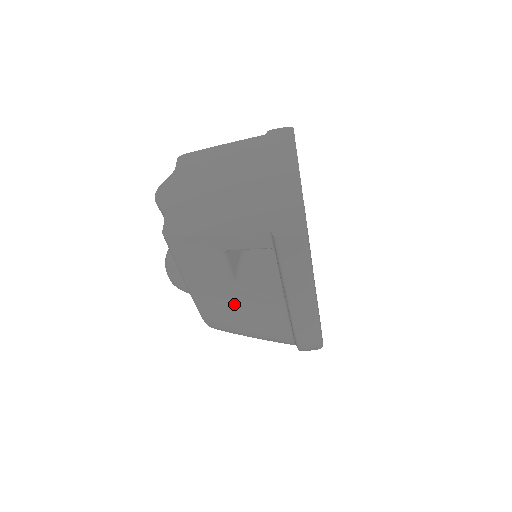
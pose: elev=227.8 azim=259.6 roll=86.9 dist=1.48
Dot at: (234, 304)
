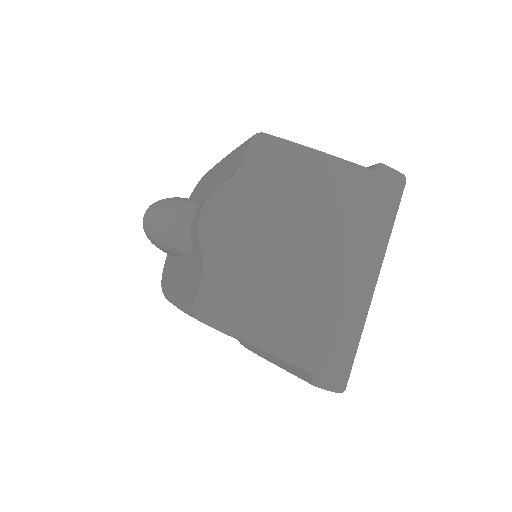
Dot at: occluded
